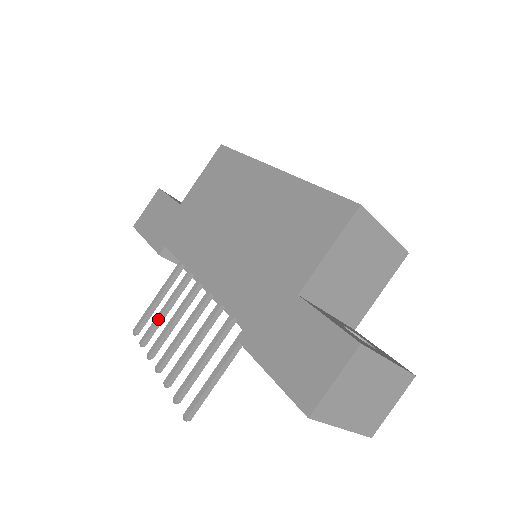
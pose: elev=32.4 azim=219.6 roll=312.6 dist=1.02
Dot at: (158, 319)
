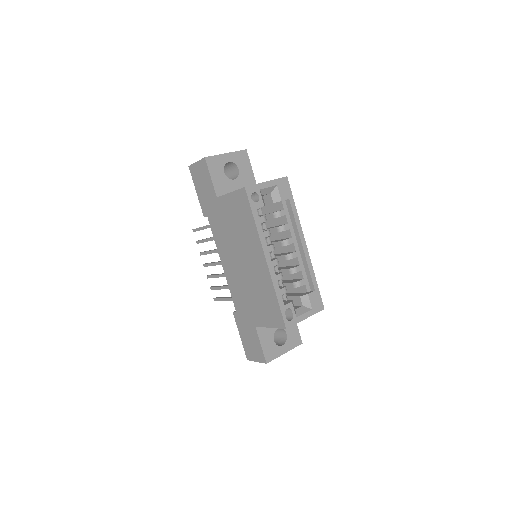
Dot at: occluded
